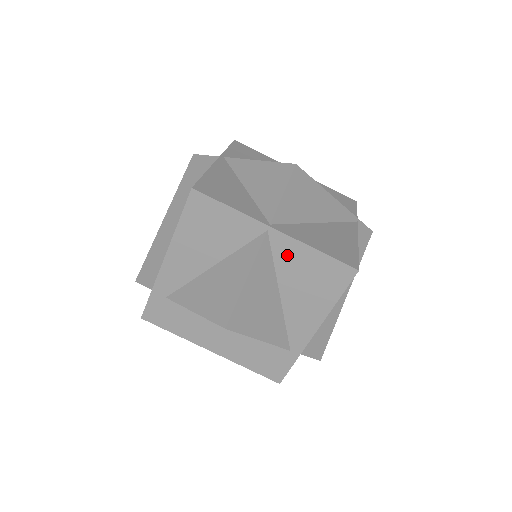
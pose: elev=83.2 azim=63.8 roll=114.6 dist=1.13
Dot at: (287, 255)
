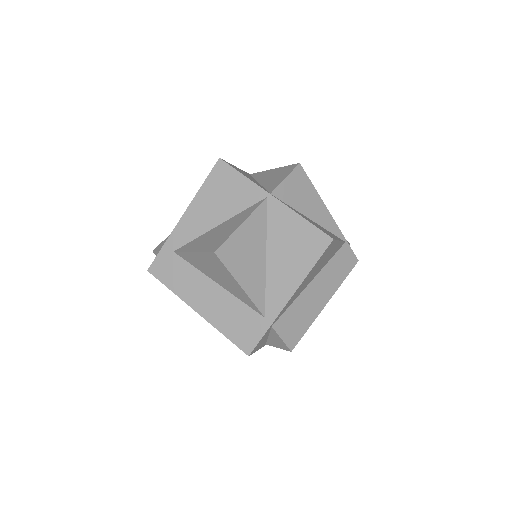
Dot at: (278, 220)
